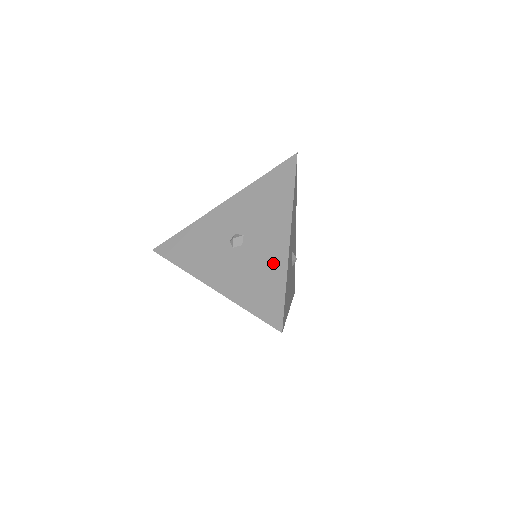
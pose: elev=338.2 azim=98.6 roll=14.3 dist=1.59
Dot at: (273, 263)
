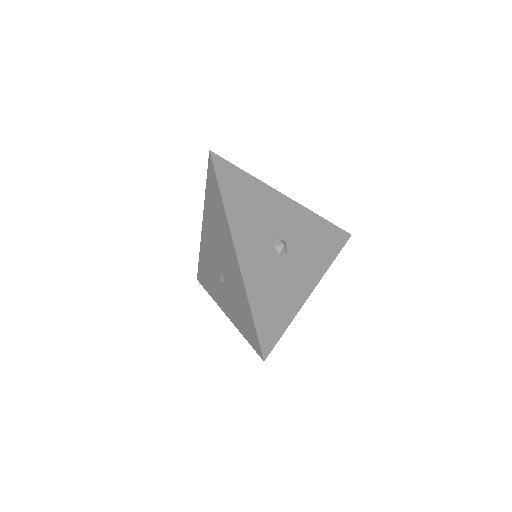
Dot at: occluded
